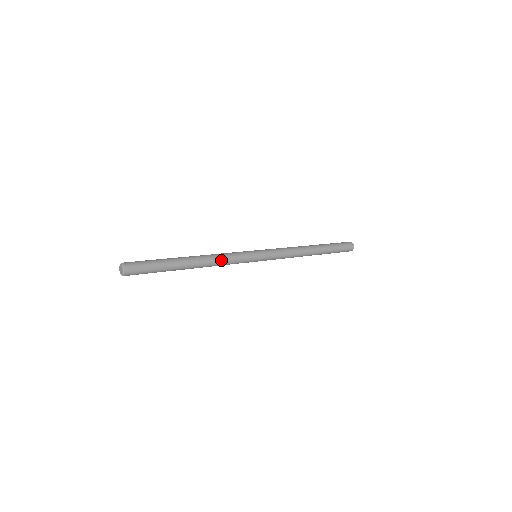
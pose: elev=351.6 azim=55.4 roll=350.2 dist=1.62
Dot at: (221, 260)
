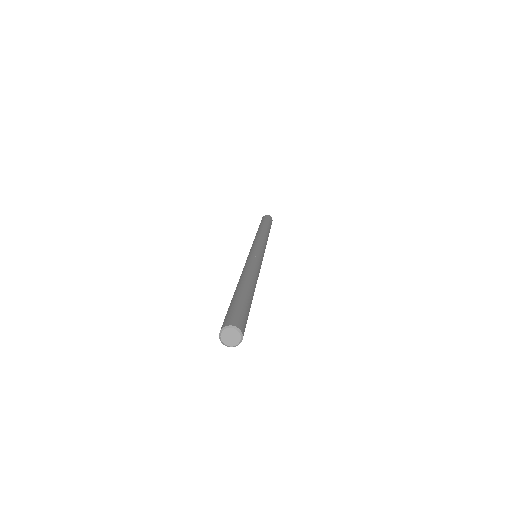
Dot at: occluded
